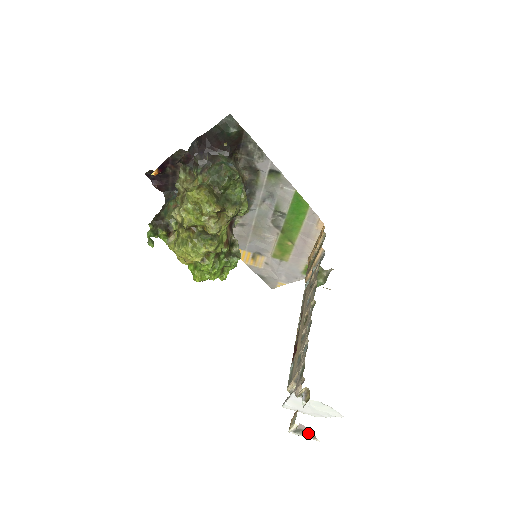
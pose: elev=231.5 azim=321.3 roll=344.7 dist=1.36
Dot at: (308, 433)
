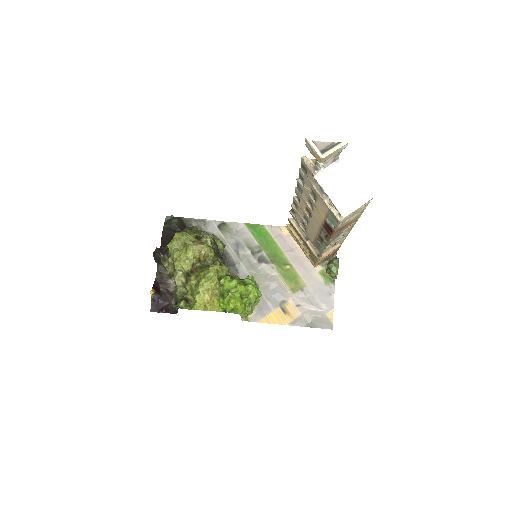
Dot at: (332, 146)
